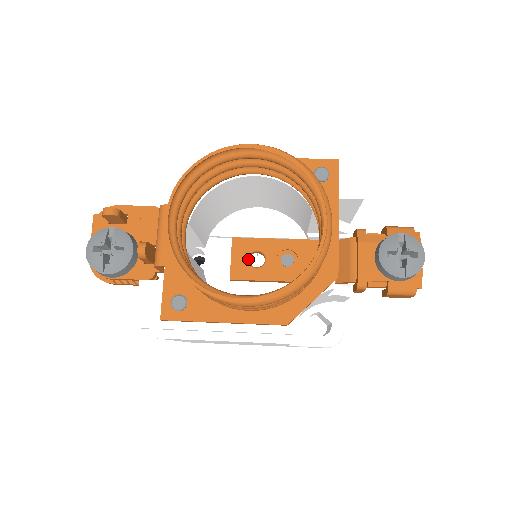
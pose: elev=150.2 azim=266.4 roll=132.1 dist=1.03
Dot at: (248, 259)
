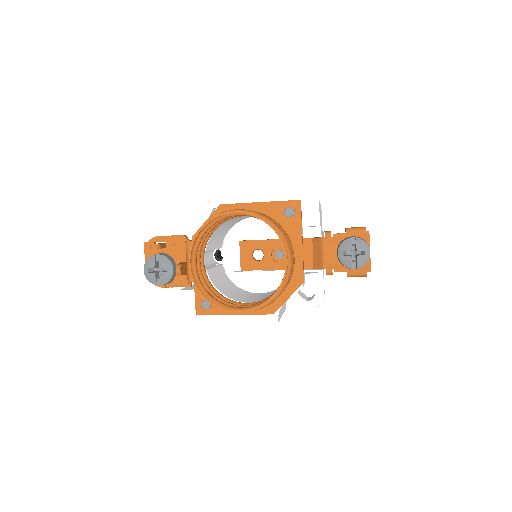
Dot at: (252, 255)
